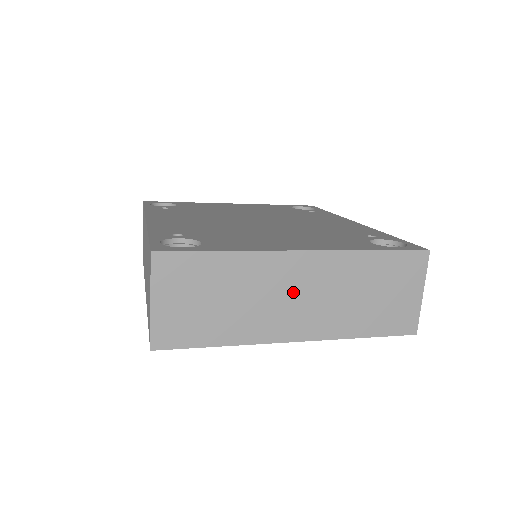
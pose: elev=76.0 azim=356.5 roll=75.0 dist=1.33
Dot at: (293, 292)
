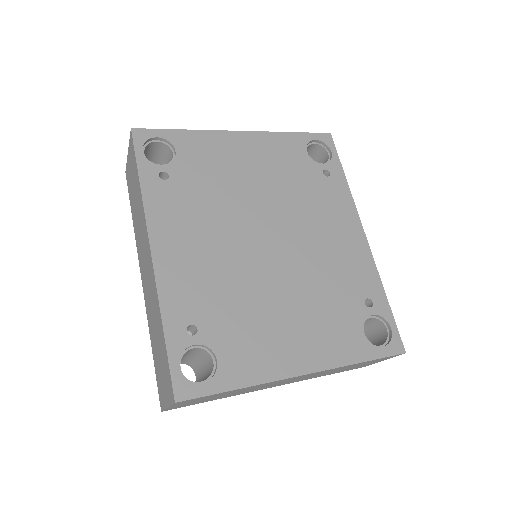
Dot at: occluded
